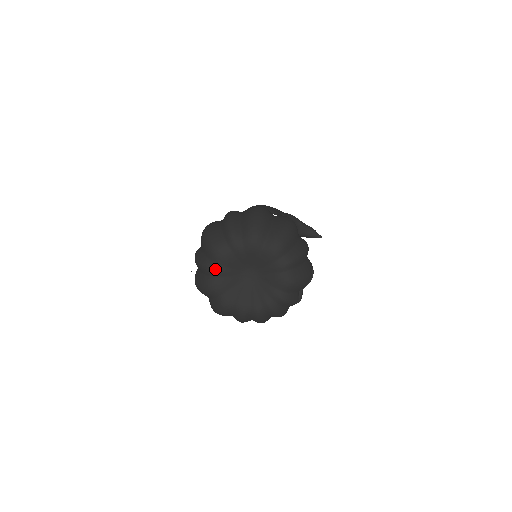
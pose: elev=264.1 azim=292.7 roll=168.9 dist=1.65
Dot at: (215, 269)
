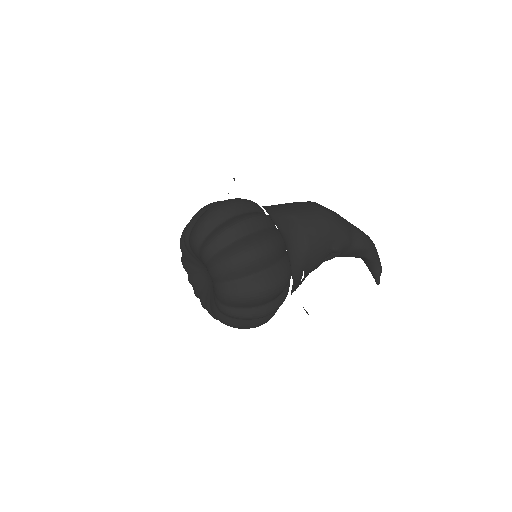
Dot at: (186, 244)
